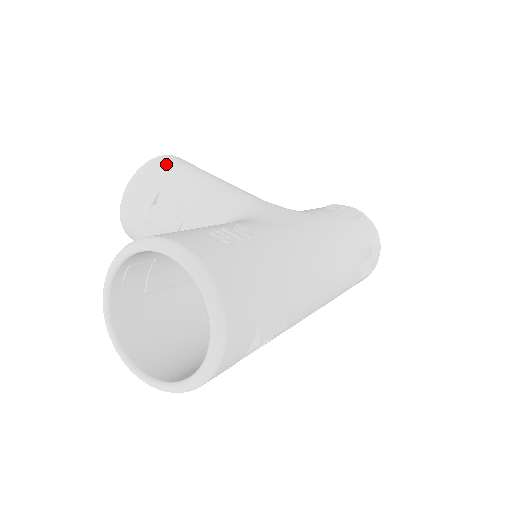
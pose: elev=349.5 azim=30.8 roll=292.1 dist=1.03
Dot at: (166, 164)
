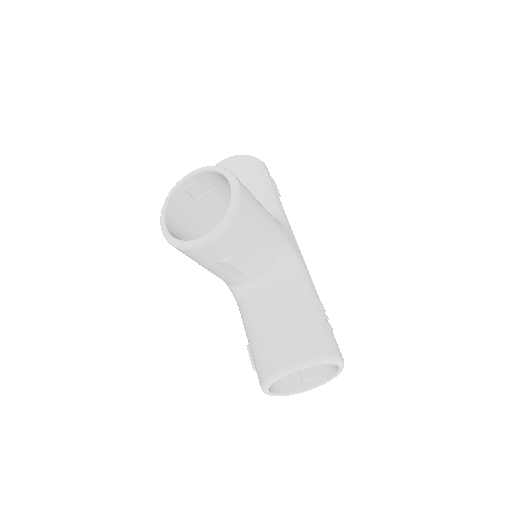
Dot at: (248, 207)
